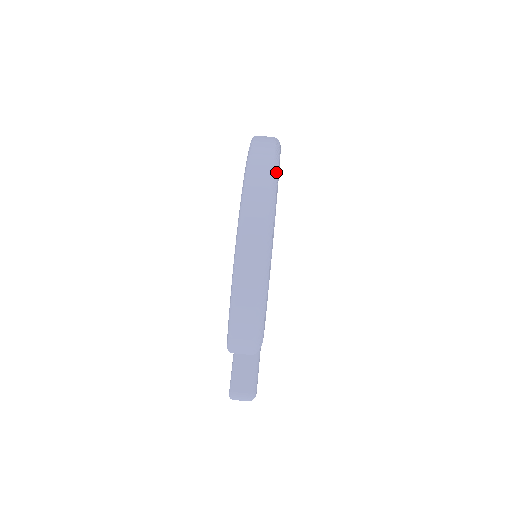
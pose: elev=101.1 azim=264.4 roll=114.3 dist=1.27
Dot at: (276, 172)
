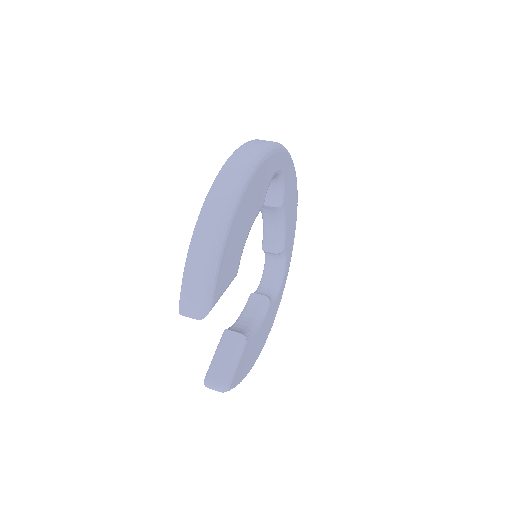
Dot at: (256, 161)
